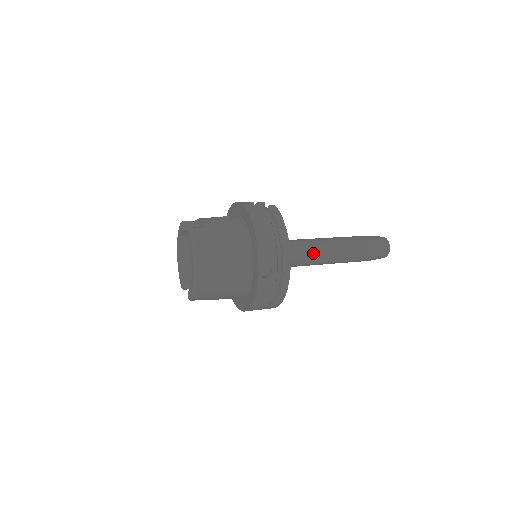
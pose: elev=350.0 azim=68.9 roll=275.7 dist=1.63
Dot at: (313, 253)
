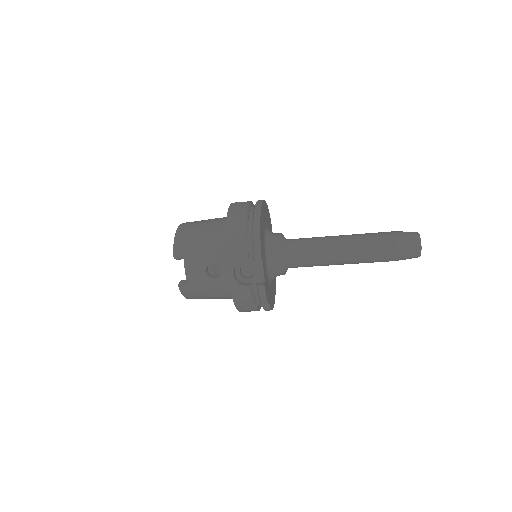
Dot at: (313, 238)
